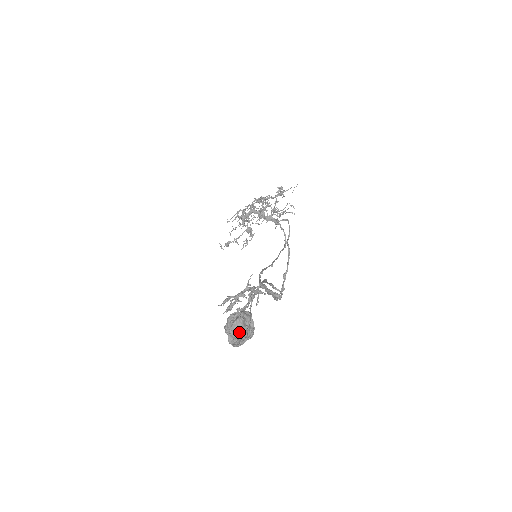
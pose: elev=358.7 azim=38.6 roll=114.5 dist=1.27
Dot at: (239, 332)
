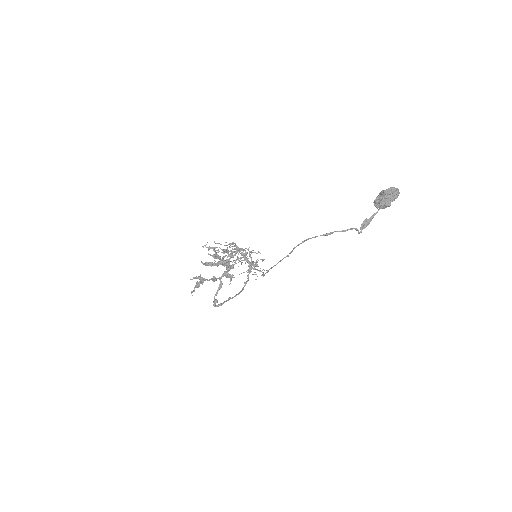
Dot at: (396, 194)
